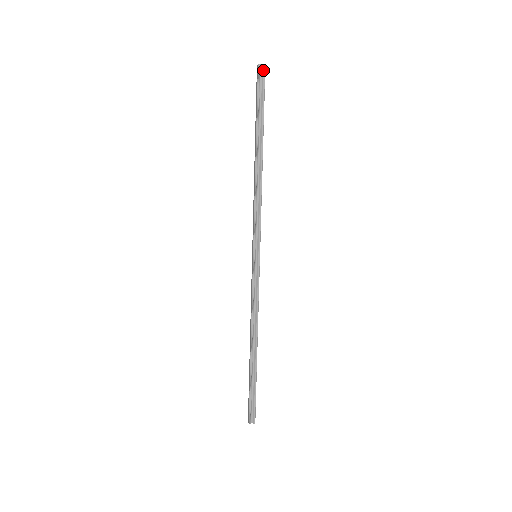
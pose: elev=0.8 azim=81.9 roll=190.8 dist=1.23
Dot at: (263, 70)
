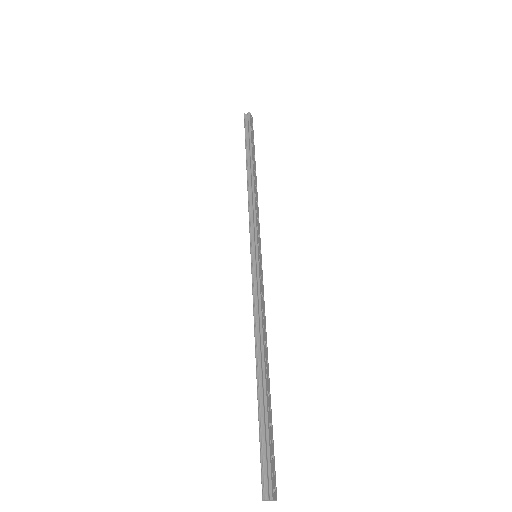
Dot at: (248, 115)
